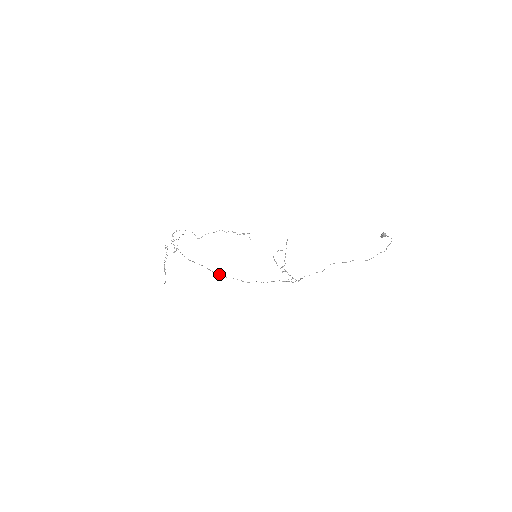
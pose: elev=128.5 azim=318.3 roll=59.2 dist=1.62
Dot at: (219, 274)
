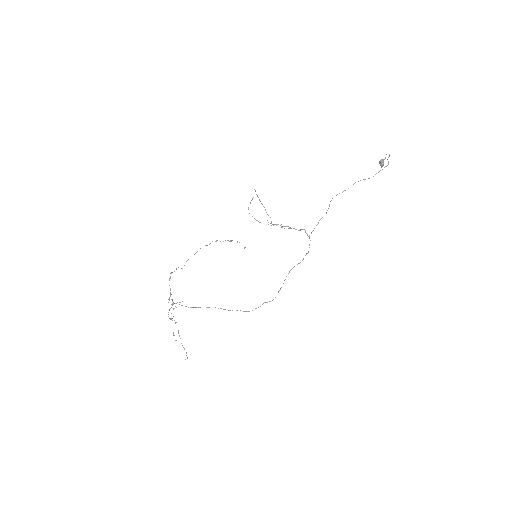
Dot at: (237, 310)
